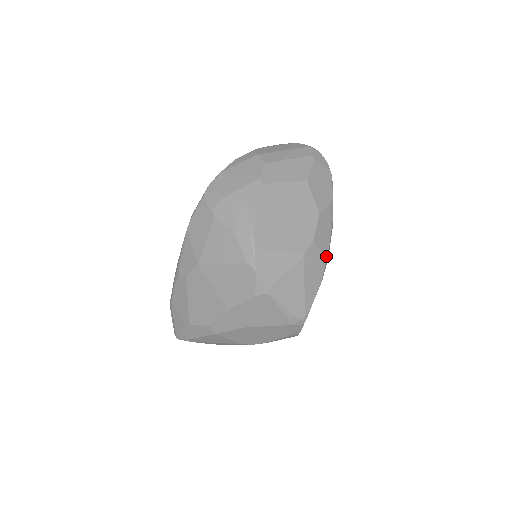
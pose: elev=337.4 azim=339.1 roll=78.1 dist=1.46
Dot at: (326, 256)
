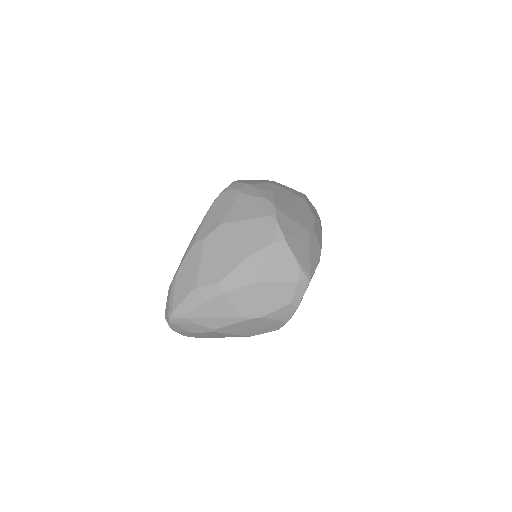
Dot at: (321, 247)
